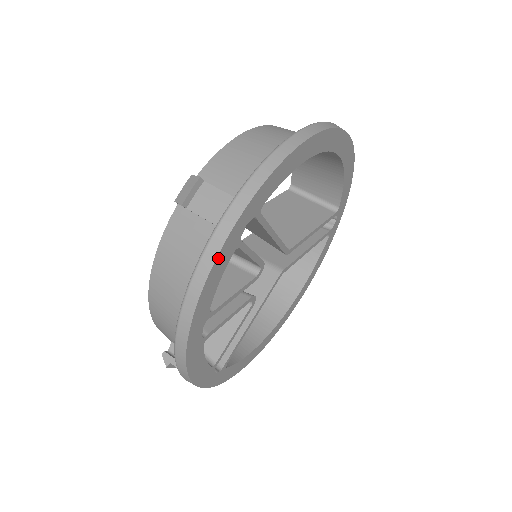
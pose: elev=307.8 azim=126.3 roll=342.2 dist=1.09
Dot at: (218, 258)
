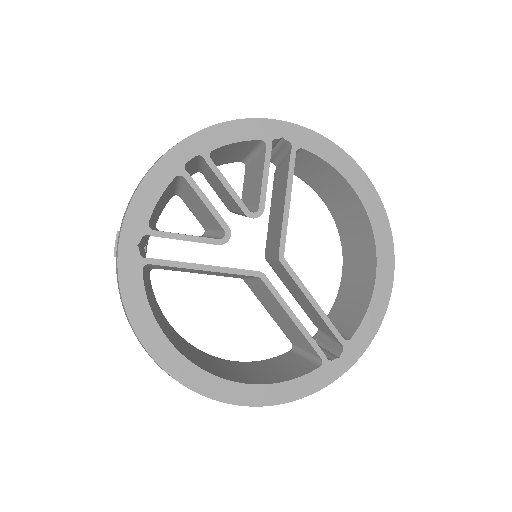
Dot at: (254, 121)
